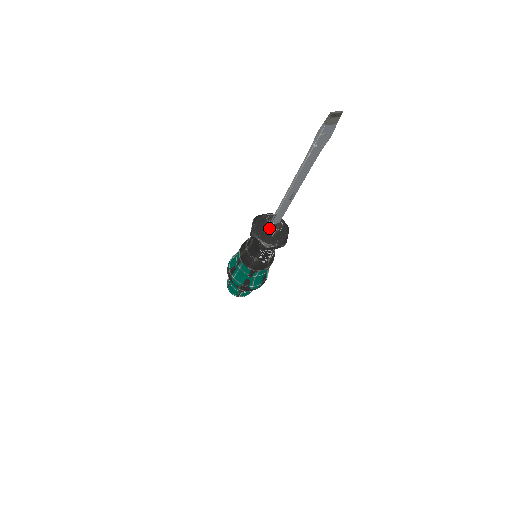
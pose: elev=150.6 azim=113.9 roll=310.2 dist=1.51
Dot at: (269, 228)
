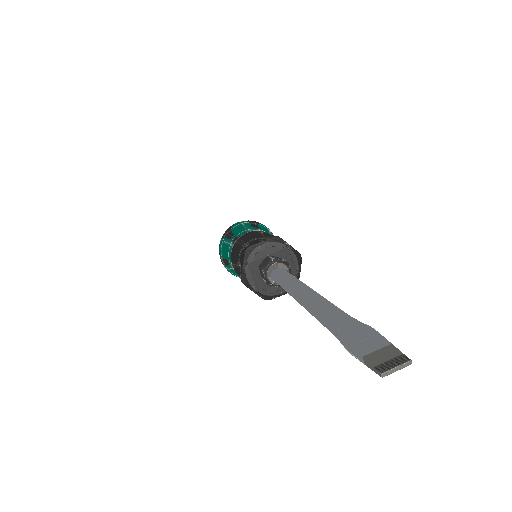
Dot at: (268, 284)
